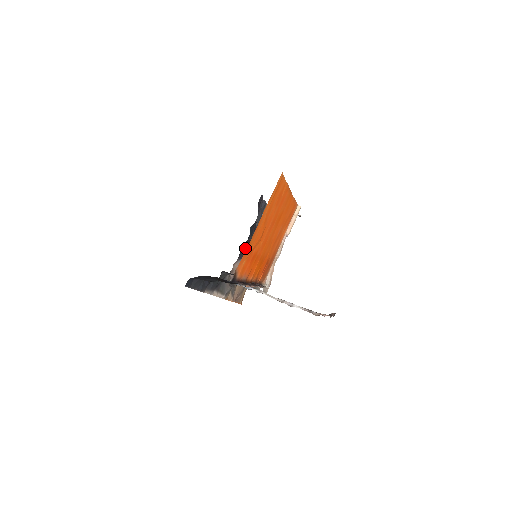
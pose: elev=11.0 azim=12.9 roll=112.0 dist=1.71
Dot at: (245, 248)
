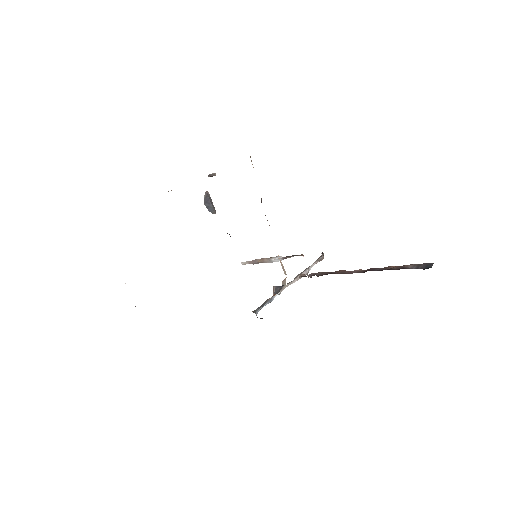
Dot at: occluded
